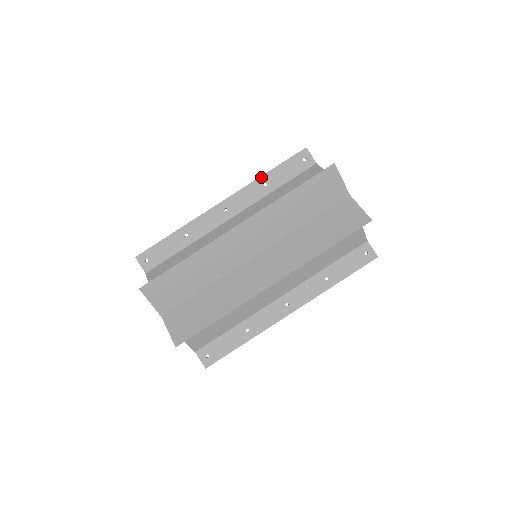
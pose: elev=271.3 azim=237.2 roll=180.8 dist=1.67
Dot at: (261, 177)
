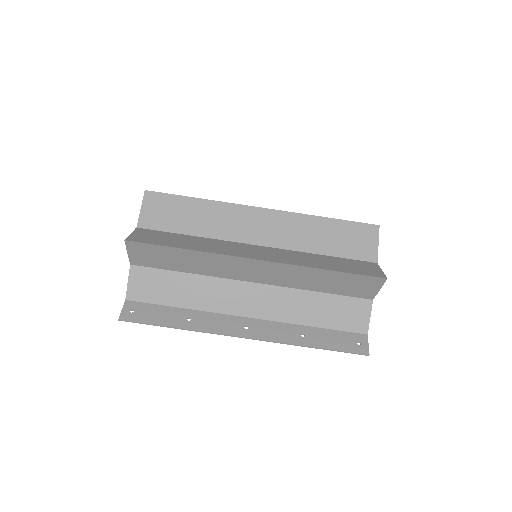
Dot at: occluded
